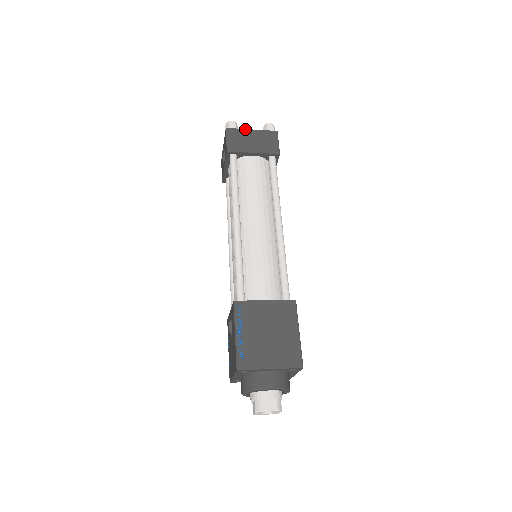
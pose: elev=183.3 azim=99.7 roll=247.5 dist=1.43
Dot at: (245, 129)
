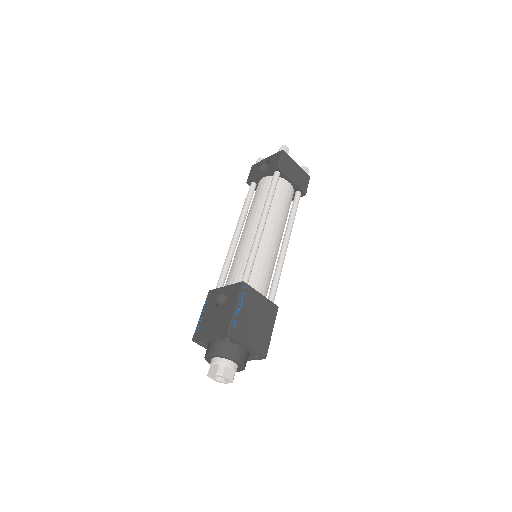
Dot at: occluded
